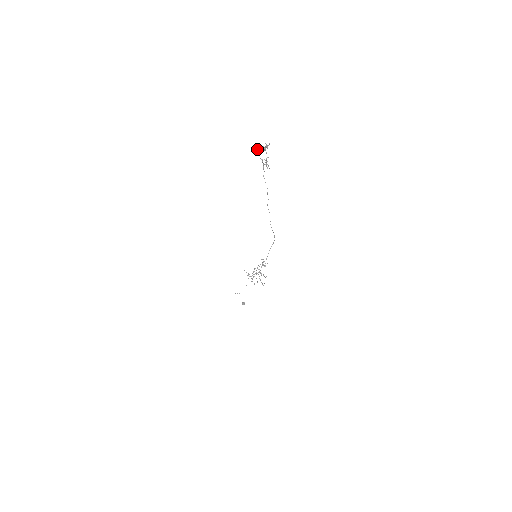
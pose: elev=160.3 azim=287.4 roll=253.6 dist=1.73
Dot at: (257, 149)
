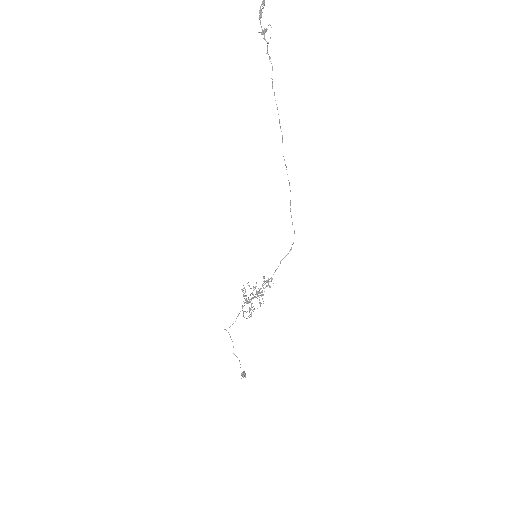
Dot at: (259, 10)
